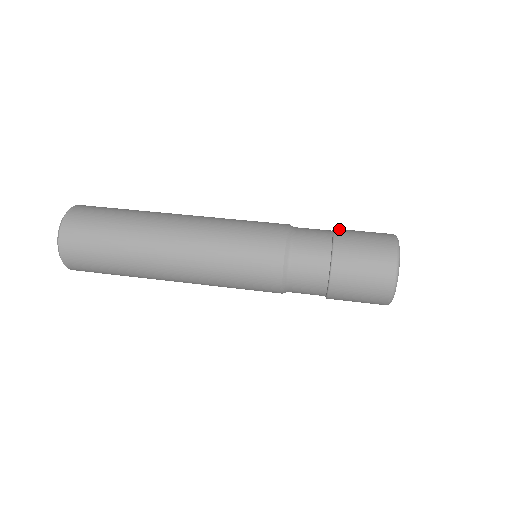
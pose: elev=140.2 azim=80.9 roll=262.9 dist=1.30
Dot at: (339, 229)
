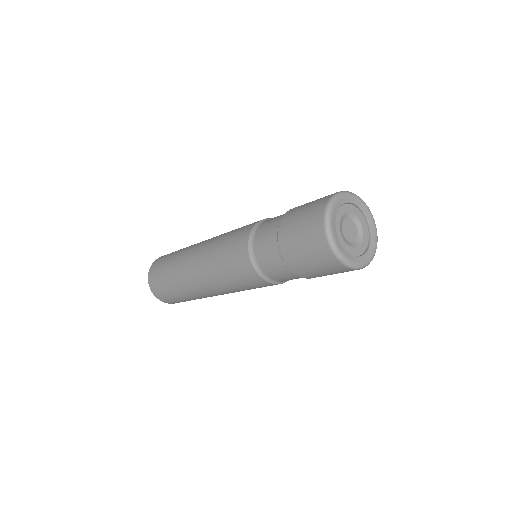
Dot at: occluded
